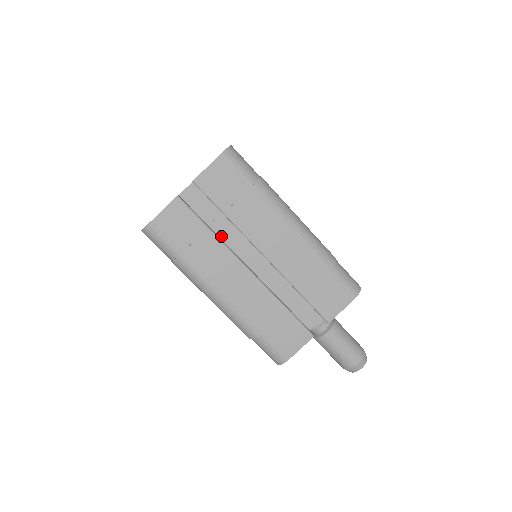
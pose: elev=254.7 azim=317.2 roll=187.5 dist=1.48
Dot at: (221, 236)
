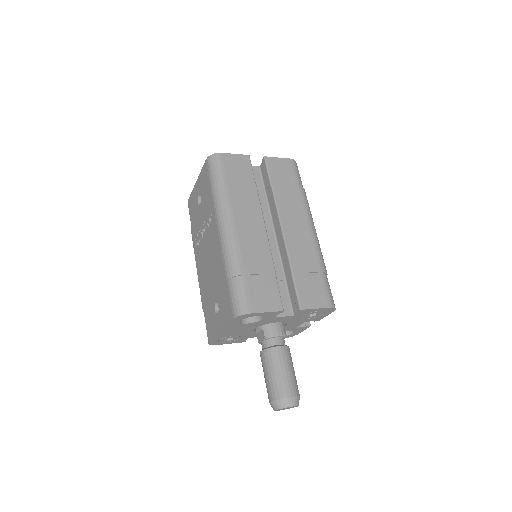
Dot at: occluded
